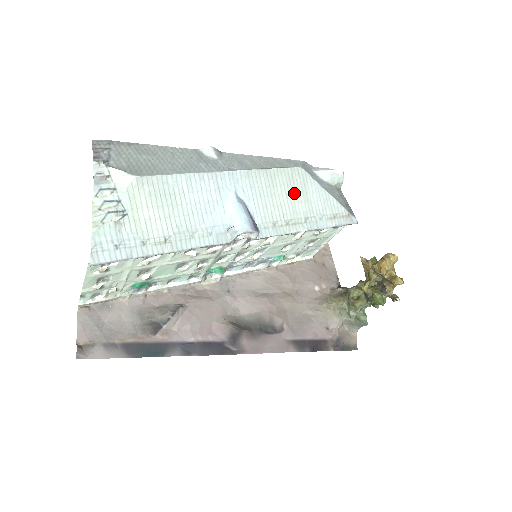
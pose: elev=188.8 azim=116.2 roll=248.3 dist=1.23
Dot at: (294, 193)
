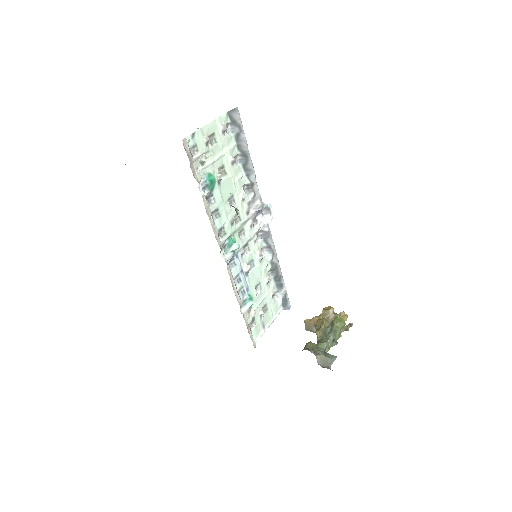
Dot at: occluded
